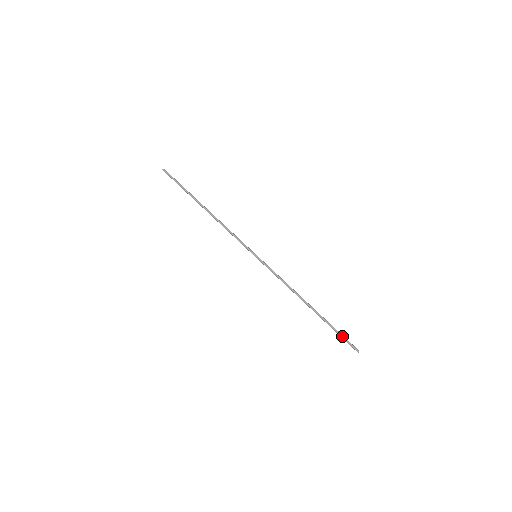
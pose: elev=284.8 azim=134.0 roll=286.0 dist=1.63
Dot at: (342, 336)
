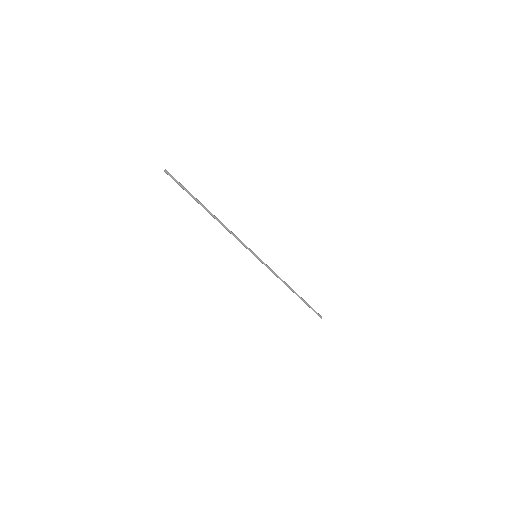
Dot at: (313, 310)
